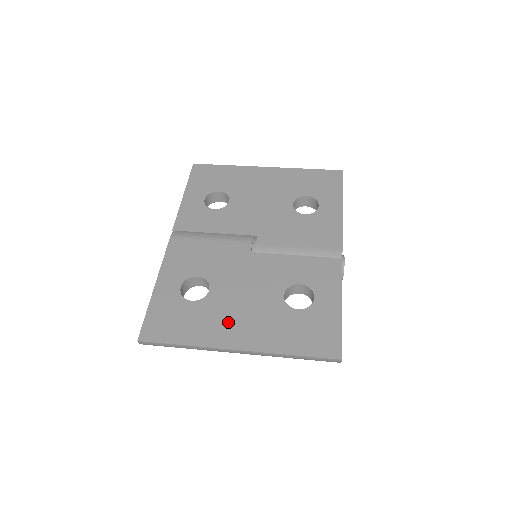
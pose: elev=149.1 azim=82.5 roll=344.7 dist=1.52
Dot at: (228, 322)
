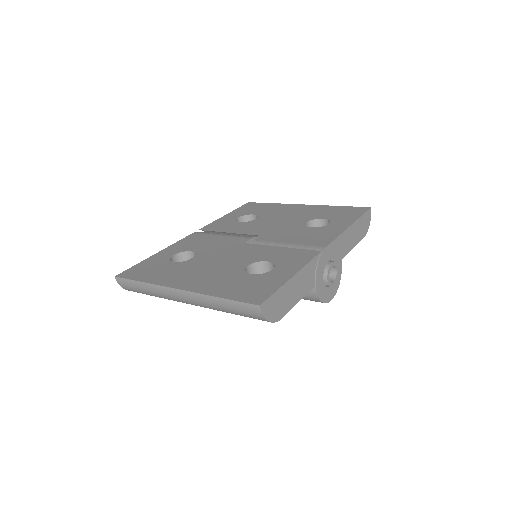
Dot at: (188, 274)
